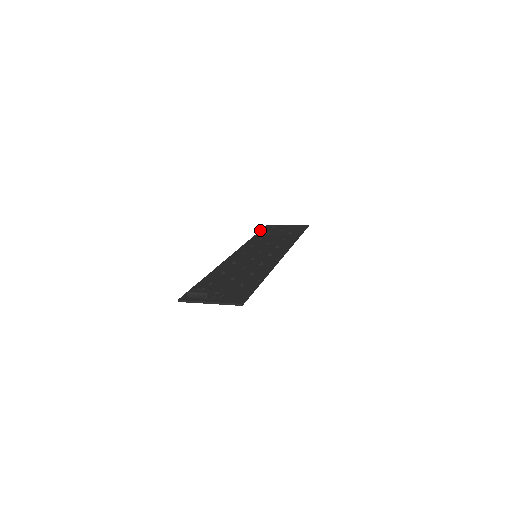
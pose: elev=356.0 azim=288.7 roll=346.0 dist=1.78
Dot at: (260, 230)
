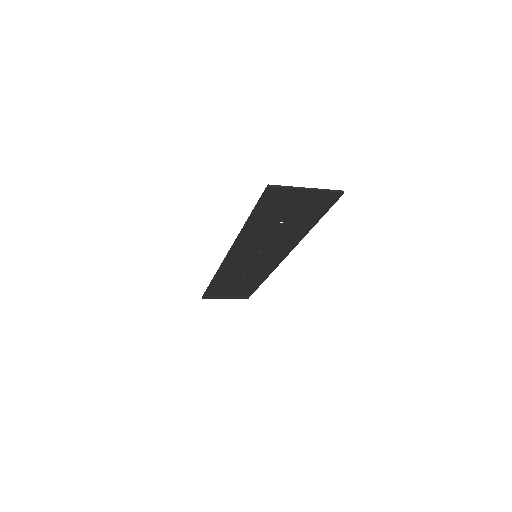
Dot at: (206, 289)
